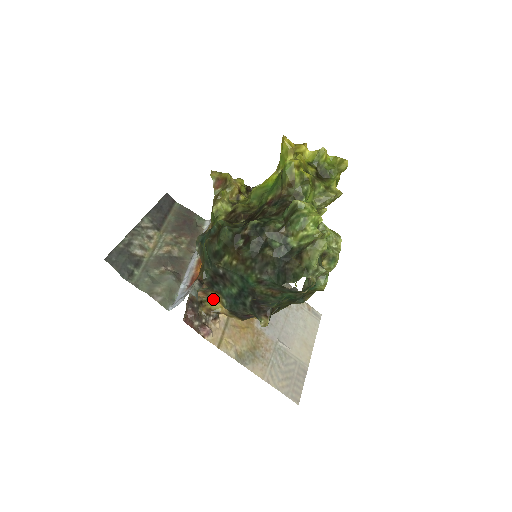
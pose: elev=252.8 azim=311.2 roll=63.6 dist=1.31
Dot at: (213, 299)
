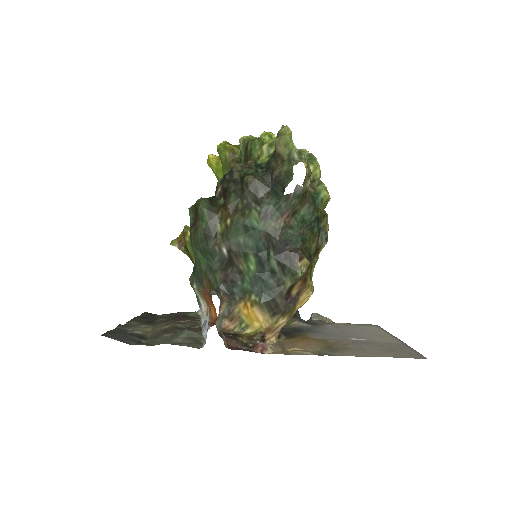
Dot at: (245, 318)
